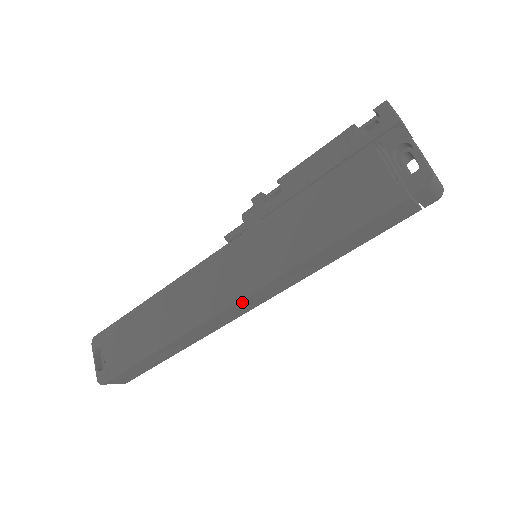
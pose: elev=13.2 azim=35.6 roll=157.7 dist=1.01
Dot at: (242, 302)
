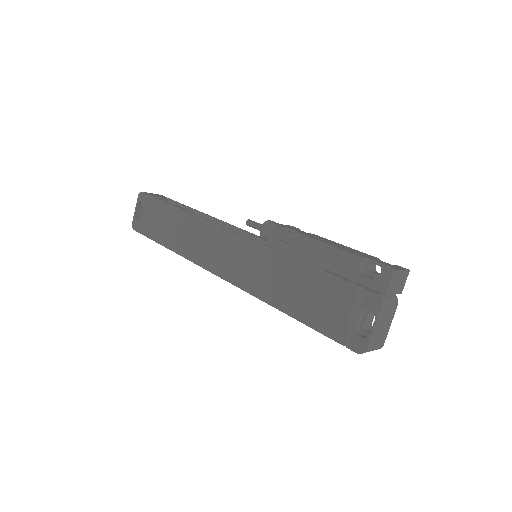
Dot at: (227, 279)
